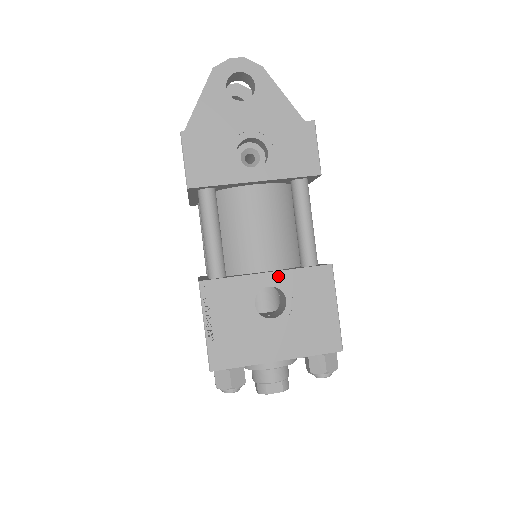
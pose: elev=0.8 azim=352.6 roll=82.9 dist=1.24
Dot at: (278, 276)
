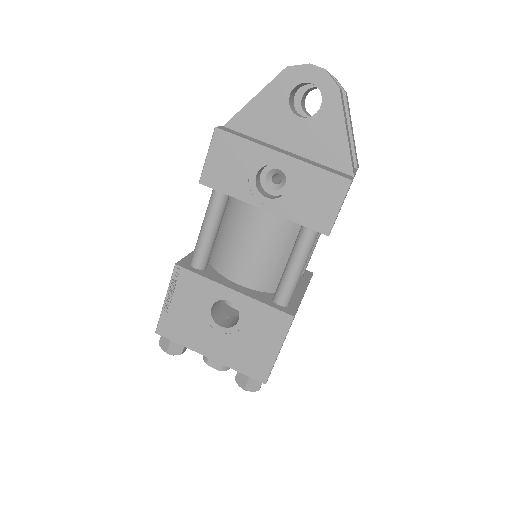
Dot at: (241, 298)
